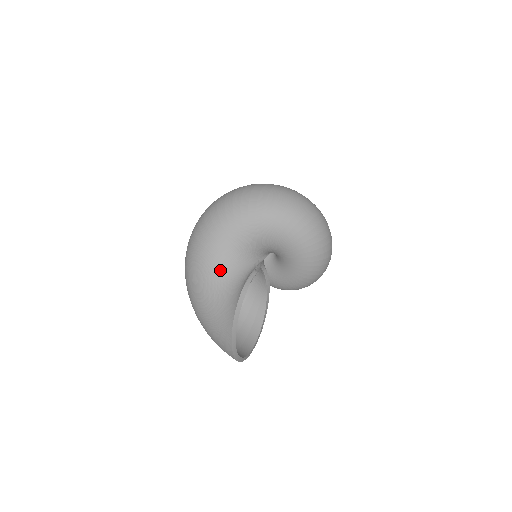
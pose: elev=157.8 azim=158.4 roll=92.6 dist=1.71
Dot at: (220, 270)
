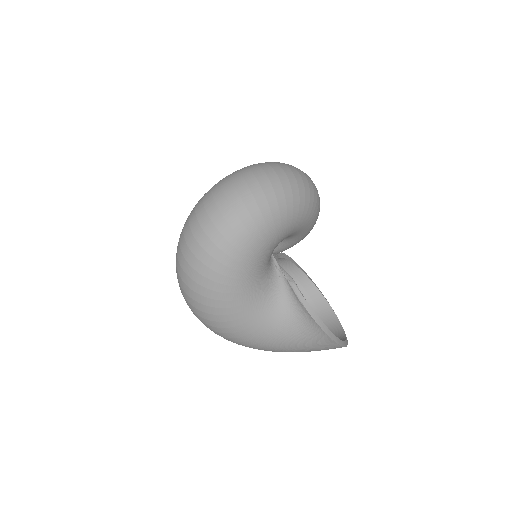
Dot at: (267, 318)
